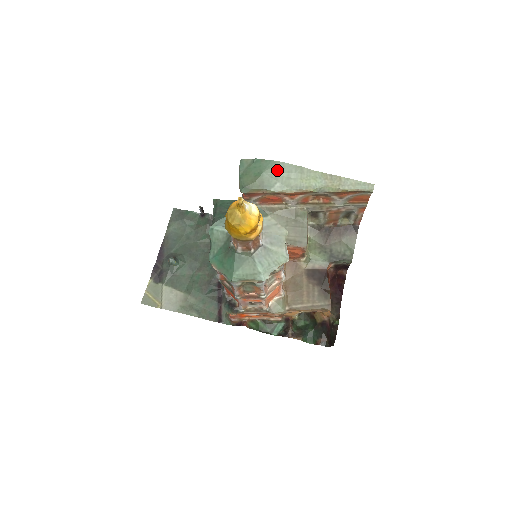
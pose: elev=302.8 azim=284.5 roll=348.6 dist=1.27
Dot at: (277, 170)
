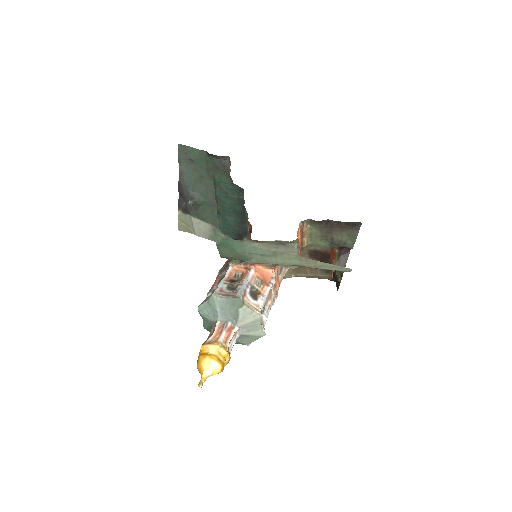
Dot at: (250, 251)
